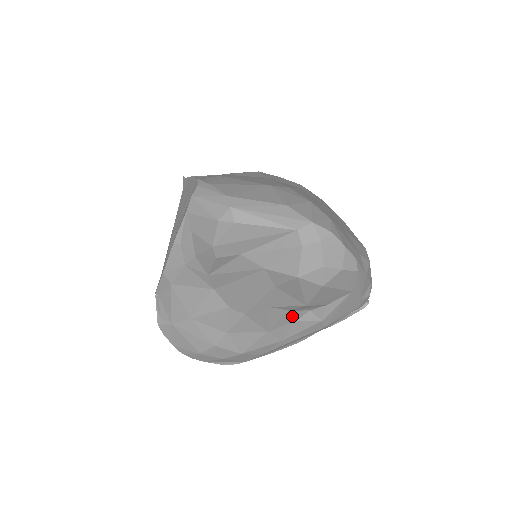
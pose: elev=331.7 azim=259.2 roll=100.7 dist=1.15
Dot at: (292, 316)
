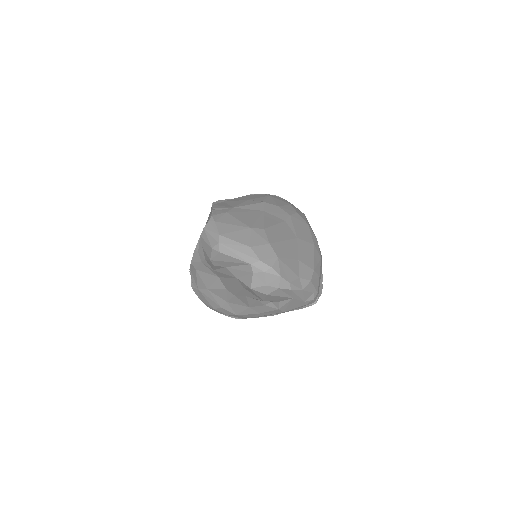
Dot at: (261, 303)
